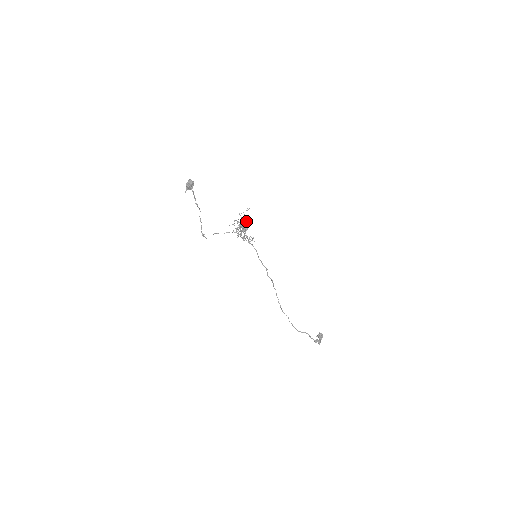
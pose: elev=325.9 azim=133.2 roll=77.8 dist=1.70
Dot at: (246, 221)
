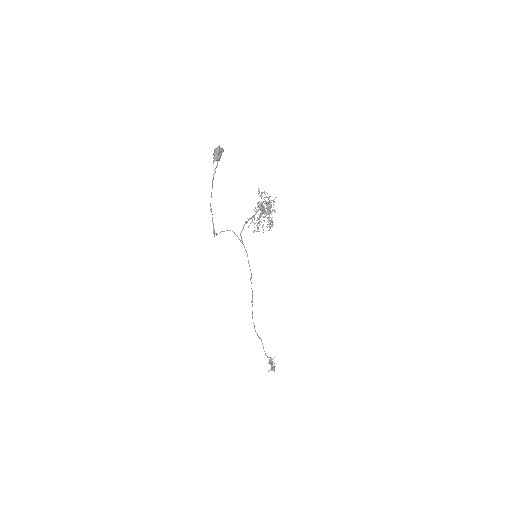
Dot at: (268, 202)
